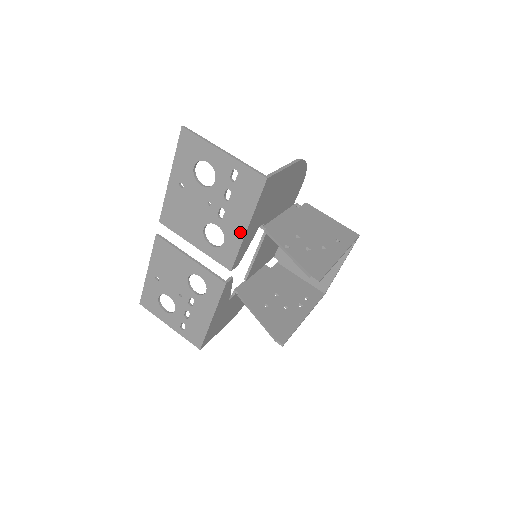
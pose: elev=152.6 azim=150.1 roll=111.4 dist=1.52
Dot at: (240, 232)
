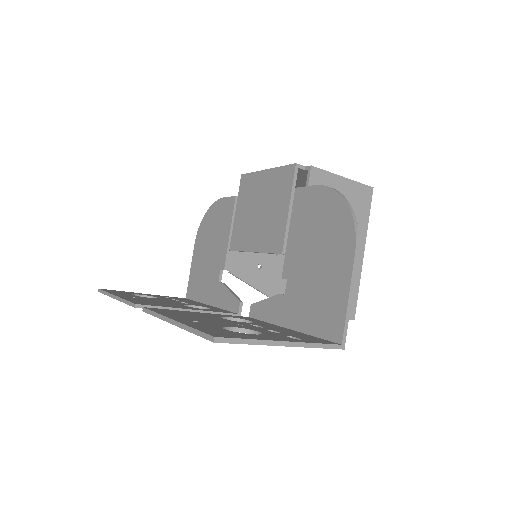
Dot at: occluded
